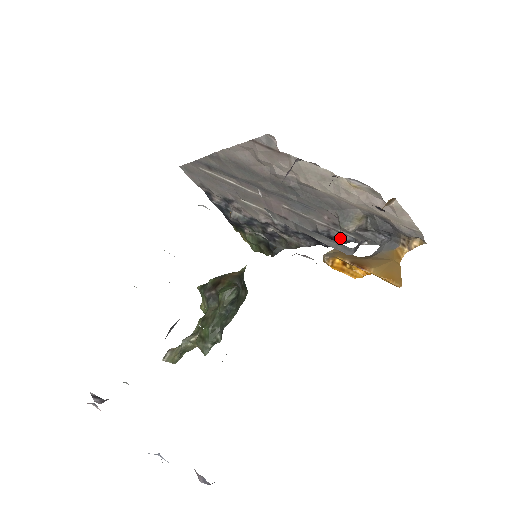
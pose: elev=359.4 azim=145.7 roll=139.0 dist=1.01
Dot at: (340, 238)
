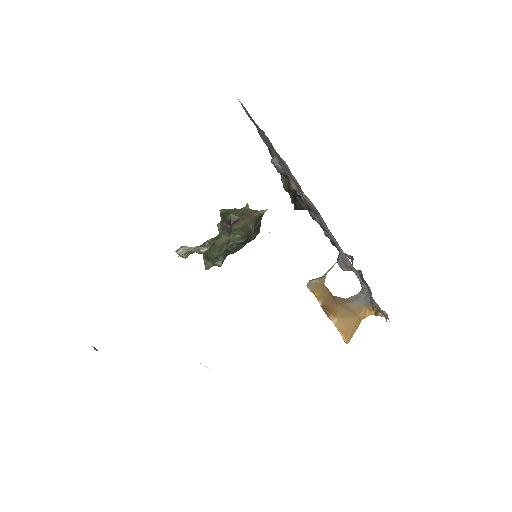
Dot at: occluded
